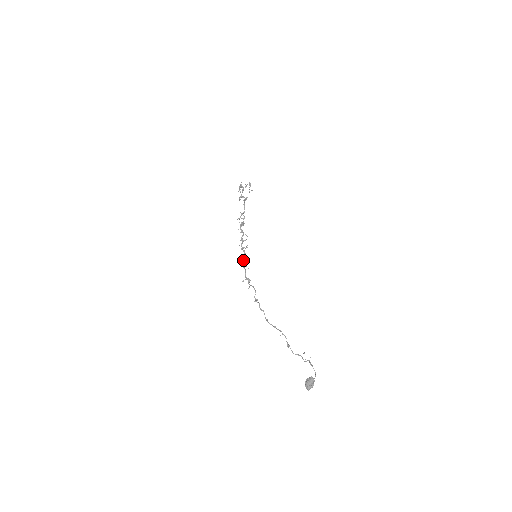
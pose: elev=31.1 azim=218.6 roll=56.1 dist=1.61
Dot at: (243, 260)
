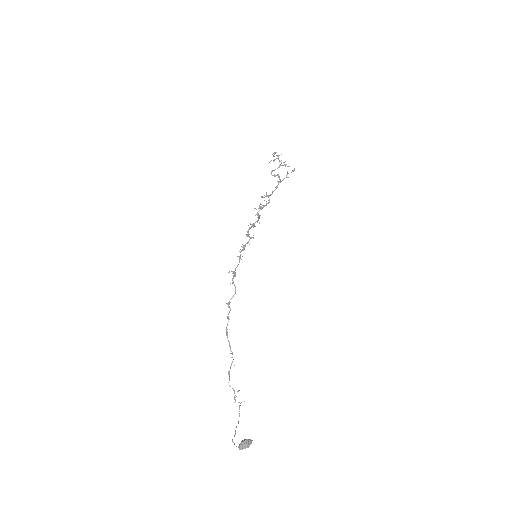
Dot at: (243, 249)
